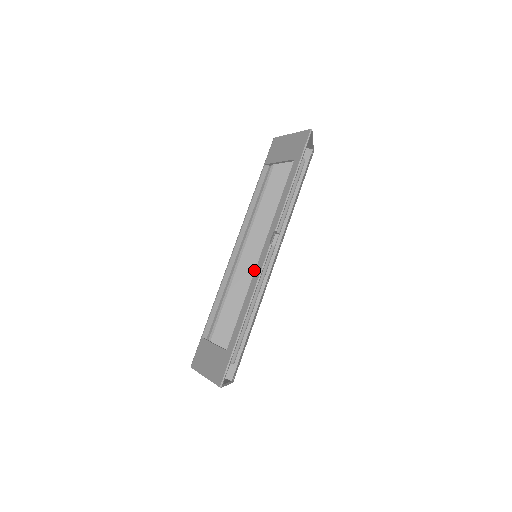
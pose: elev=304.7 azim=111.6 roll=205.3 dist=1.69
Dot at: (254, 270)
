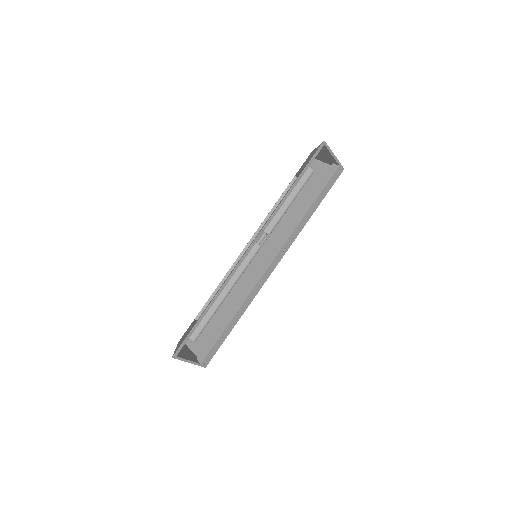
Dot at: (255, 270)
